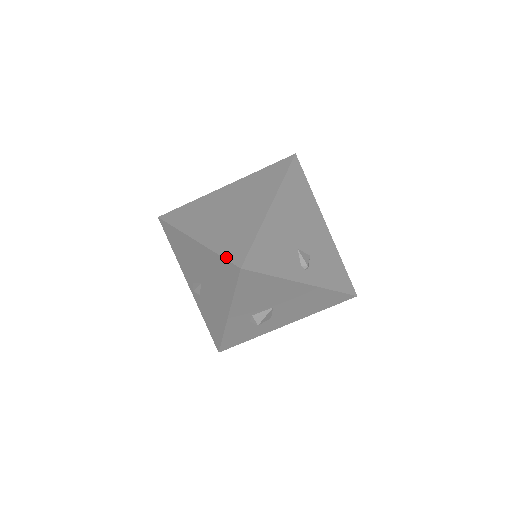
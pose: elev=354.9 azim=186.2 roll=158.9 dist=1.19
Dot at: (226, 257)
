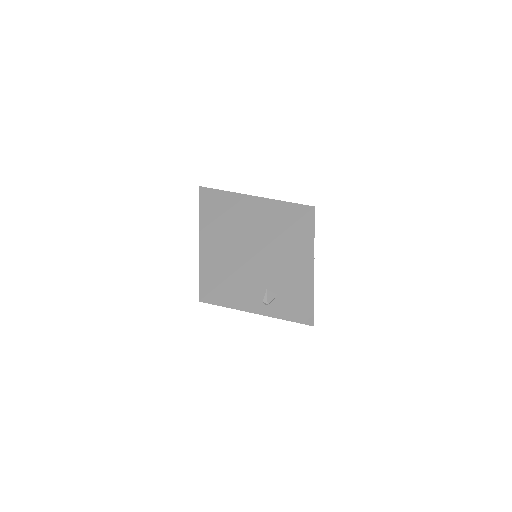
Dot at: (200, 281)
